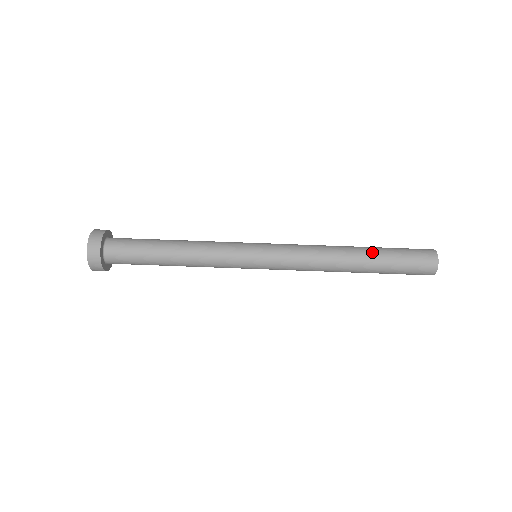
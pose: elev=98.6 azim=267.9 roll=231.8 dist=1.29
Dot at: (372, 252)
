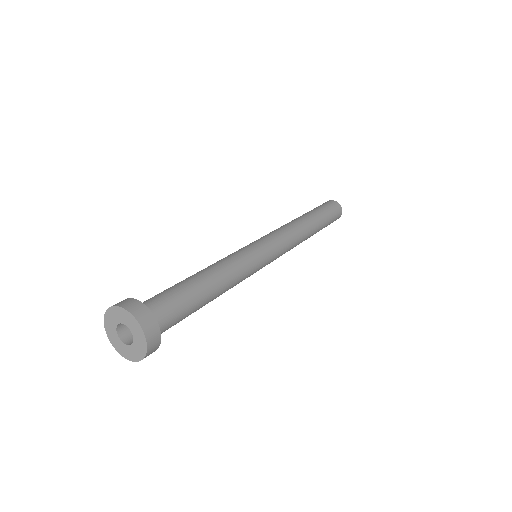
Dot at: (306, 213)
